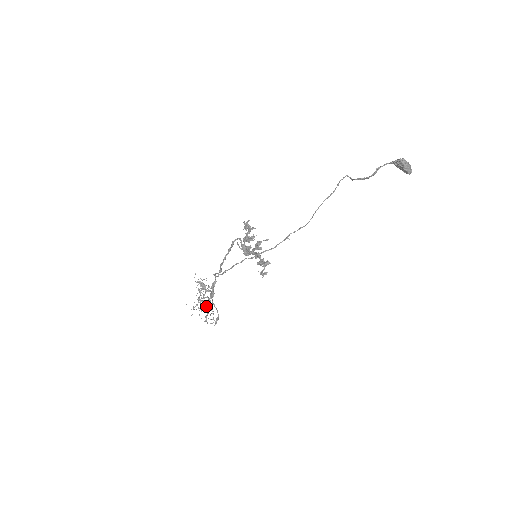
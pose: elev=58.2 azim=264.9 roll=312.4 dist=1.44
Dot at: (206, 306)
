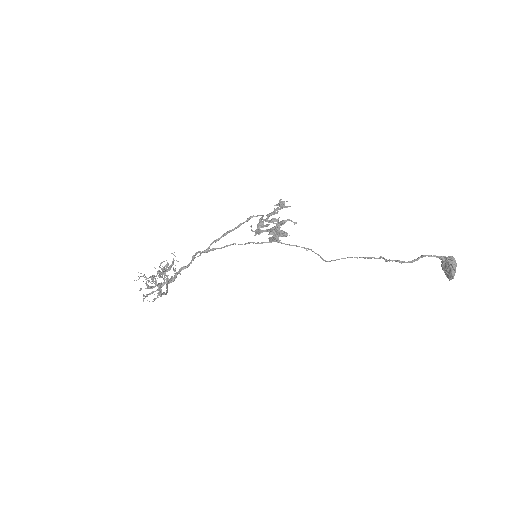
Dot at: (157, 284)
